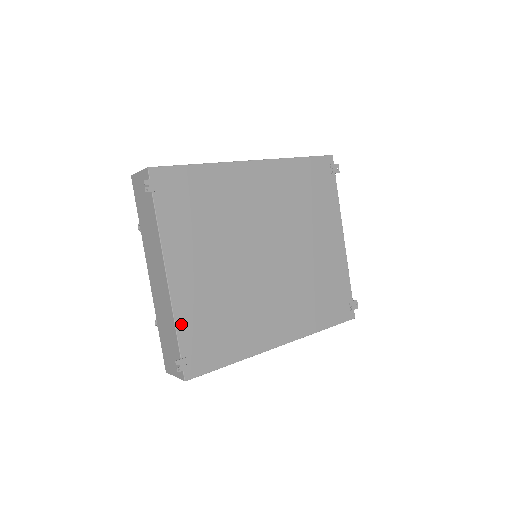
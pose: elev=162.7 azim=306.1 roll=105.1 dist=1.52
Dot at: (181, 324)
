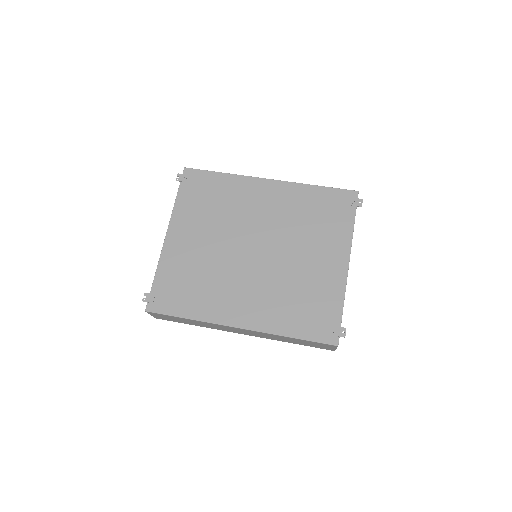
Dot at: (161, 270)
